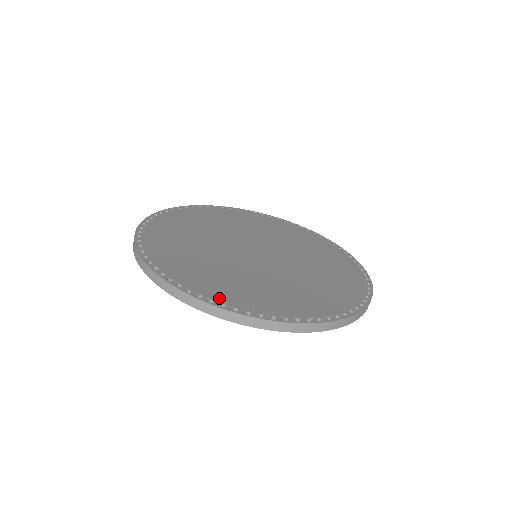
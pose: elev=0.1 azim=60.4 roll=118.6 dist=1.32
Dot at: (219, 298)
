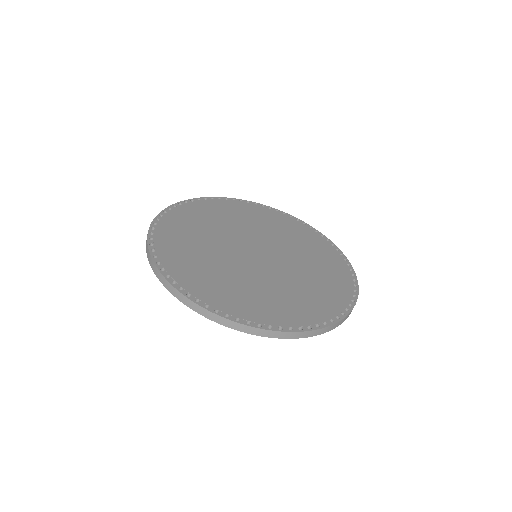
Dot at: (291, 322)
